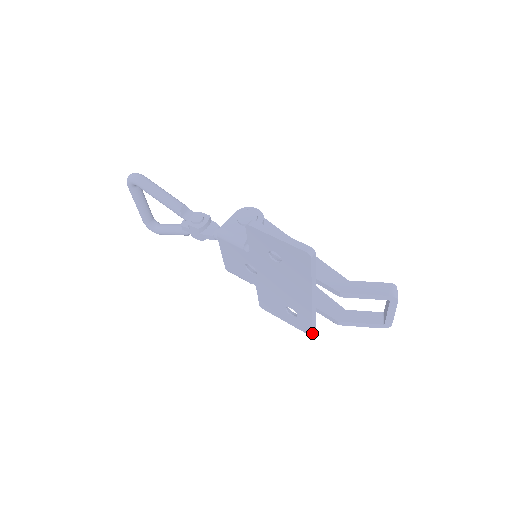
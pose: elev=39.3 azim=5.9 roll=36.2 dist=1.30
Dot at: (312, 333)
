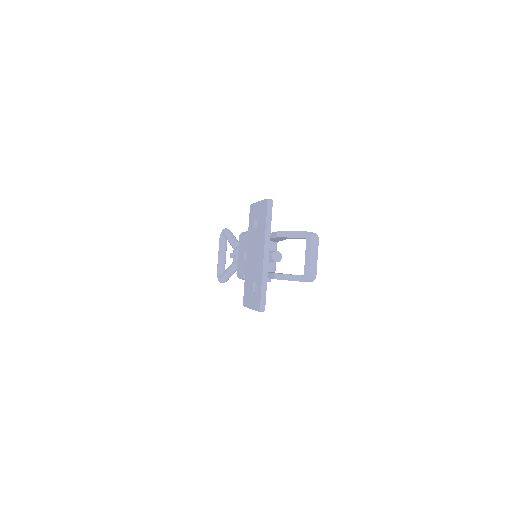
Dot at: (260, 307)
